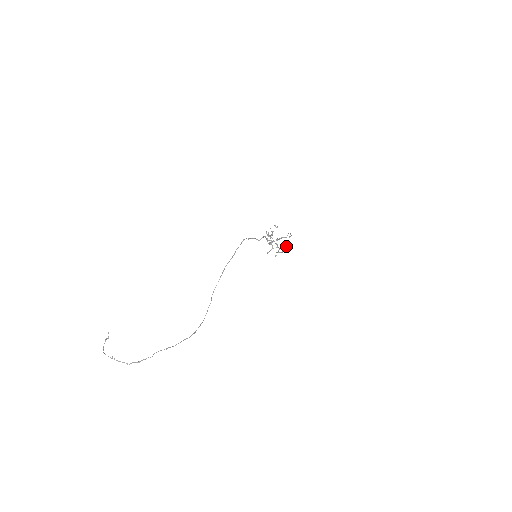
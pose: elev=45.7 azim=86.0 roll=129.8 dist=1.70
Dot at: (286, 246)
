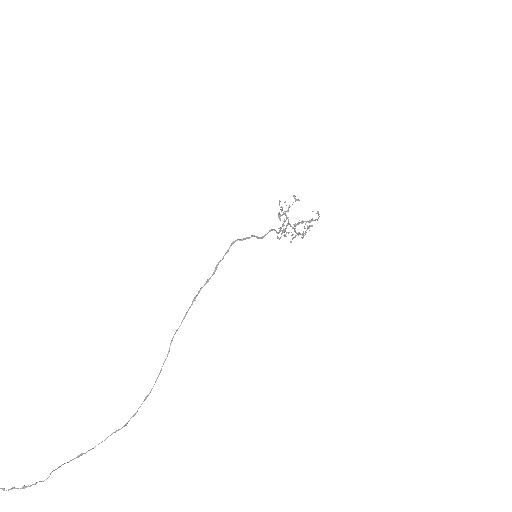
Dot at: occluded
